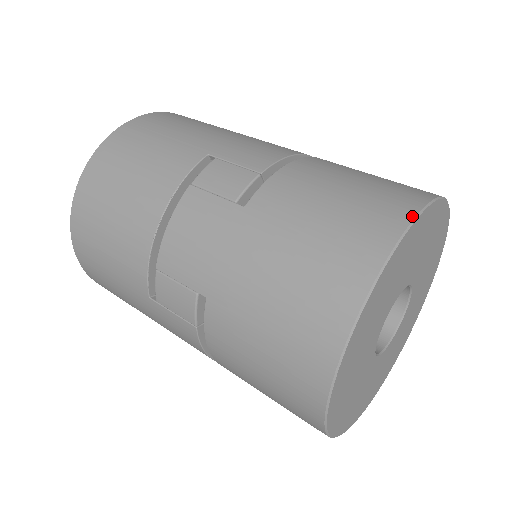
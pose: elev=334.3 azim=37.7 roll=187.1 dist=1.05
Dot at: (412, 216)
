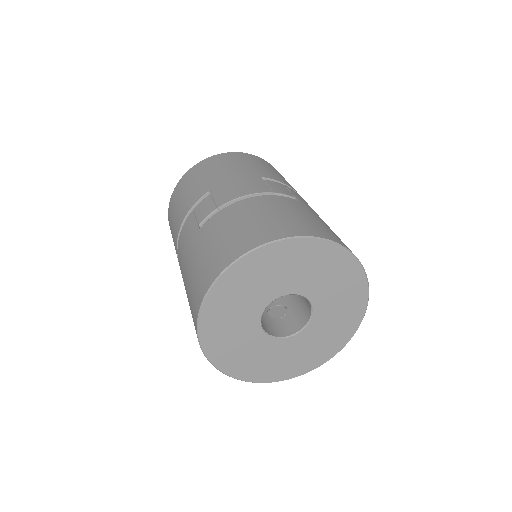
Dot at: (249, 250)
